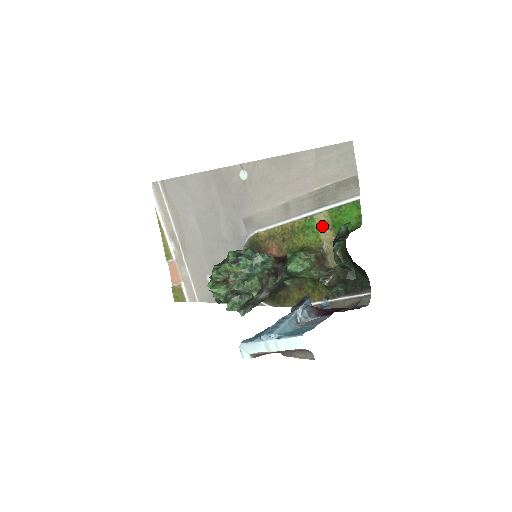
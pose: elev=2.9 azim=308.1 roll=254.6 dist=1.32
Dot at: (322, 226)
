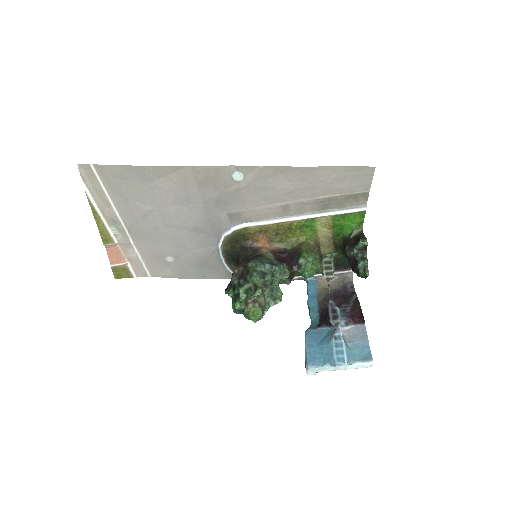
Dot at: (322, 226)
